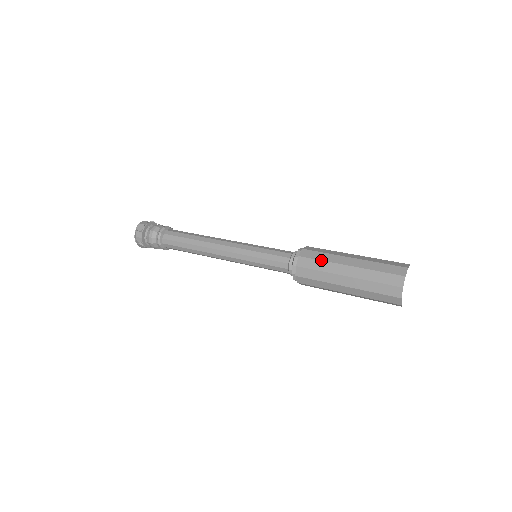
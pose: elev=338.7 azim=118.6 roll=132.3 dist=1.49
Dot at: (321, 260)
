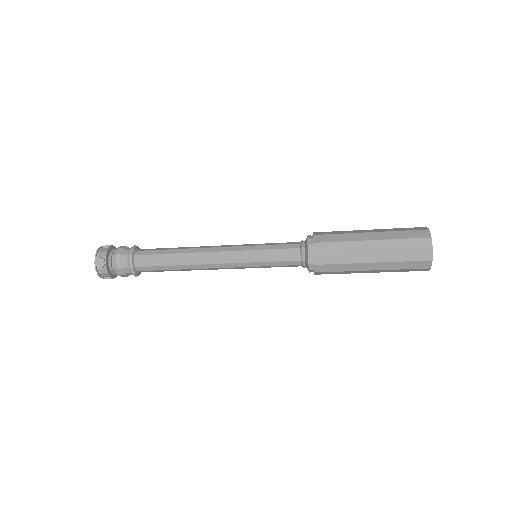
Dot at: (338, 231)
